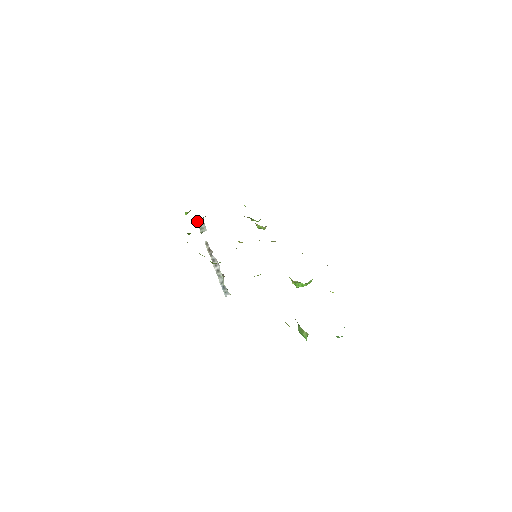
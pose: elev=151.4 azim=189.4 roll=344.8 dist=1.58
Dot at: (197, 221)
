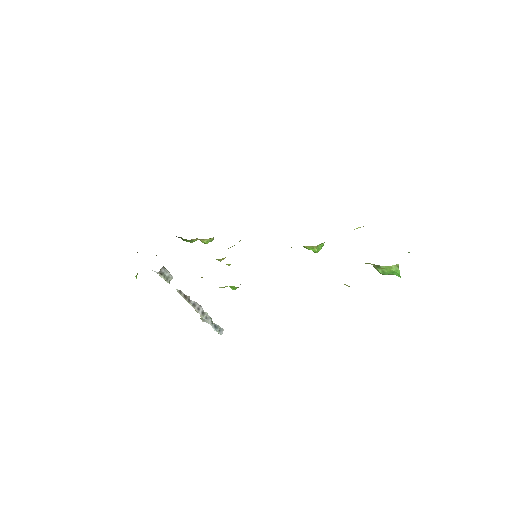
Dot at: (159, 273)
